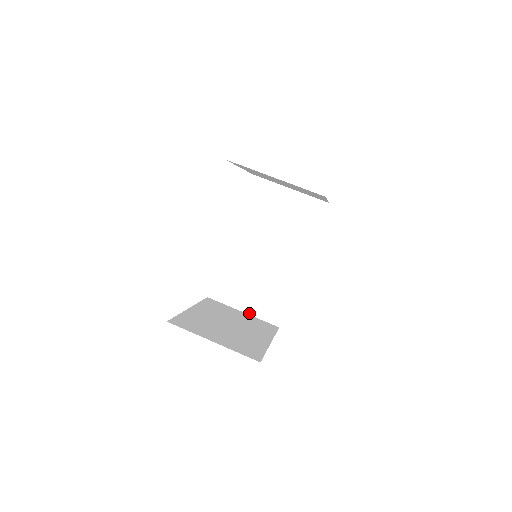
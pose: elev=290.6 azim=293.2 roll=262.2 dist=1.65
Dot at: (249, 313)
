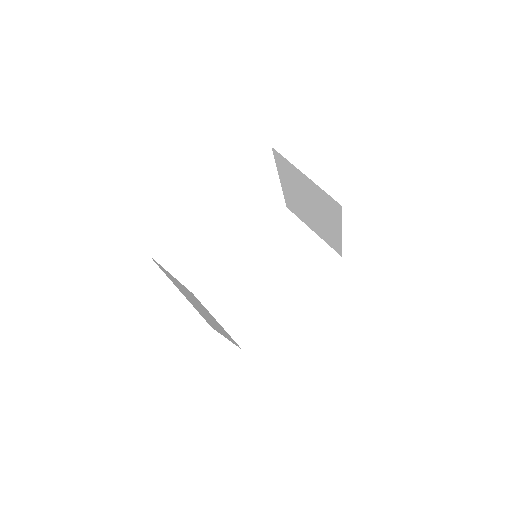
Dot at: (222, 324)
